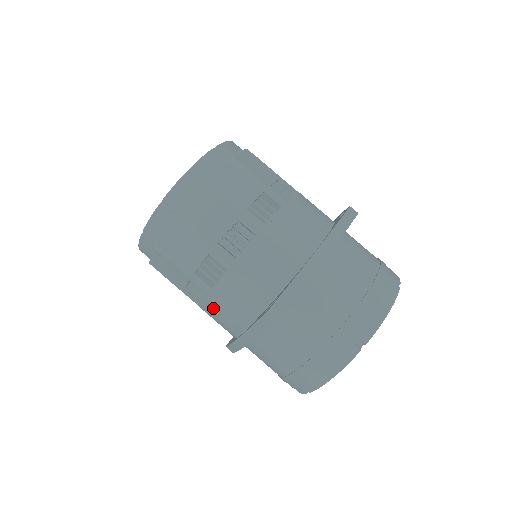
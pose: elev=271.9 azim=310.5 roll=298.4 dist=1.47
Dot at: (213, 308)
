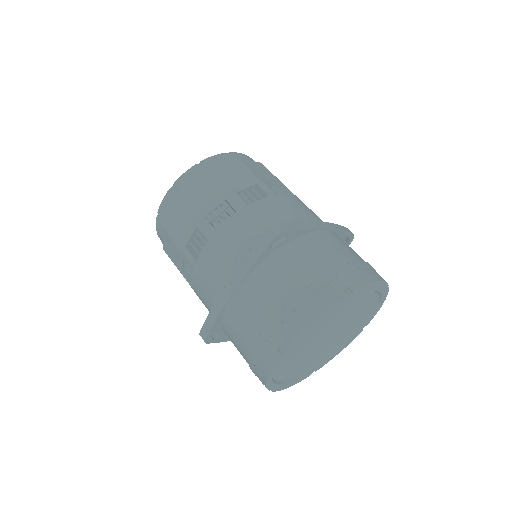
Dot at: (210, 254)
